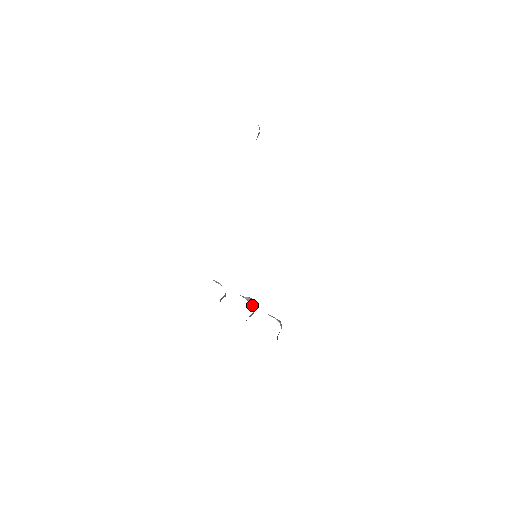
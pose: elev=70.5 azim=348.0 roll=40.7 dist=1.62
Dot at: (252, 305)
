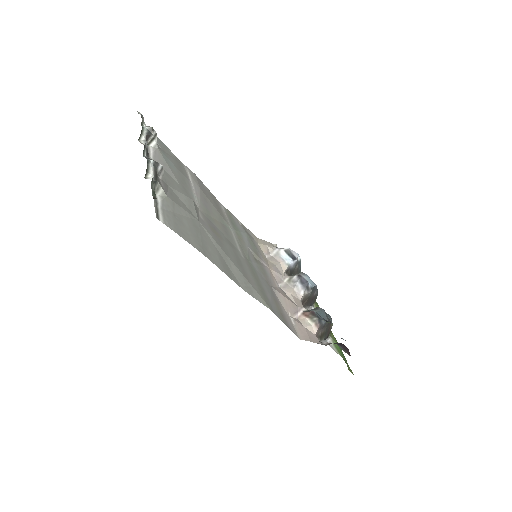
Dot at: (299, 289)
